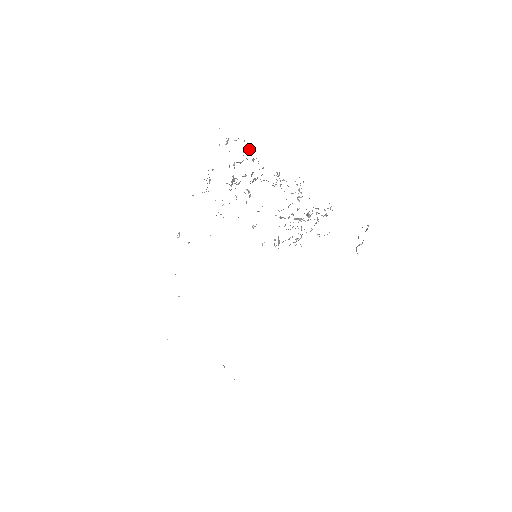
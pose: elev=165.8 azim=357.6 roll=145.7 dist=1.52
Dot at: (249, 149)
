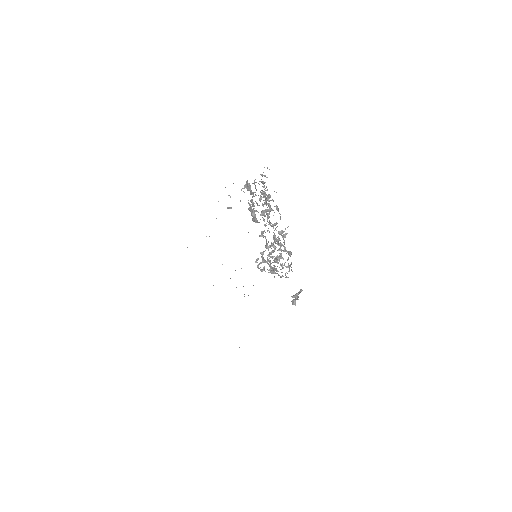
Dot at: occluded
